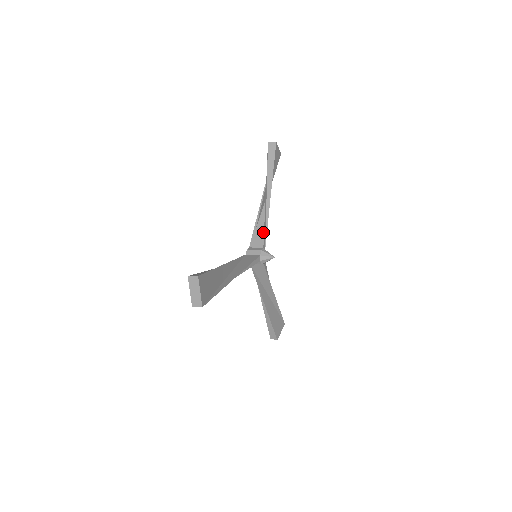
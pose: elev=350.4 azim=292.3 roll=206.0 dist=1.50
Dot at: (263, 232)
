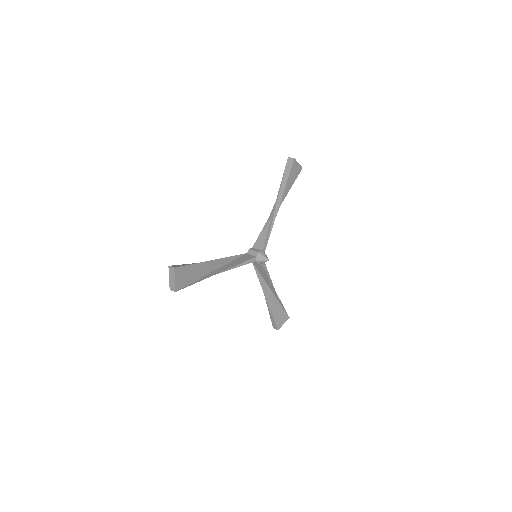
Dot at: (266, 236)
